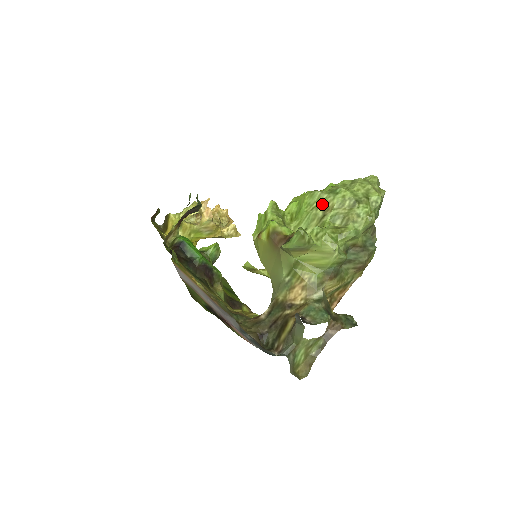
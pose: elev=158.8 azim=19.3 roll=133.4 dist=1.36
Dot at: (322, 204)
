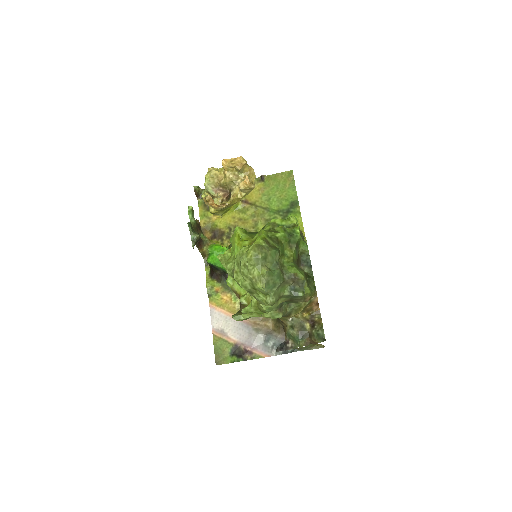
Dot at: occluded
